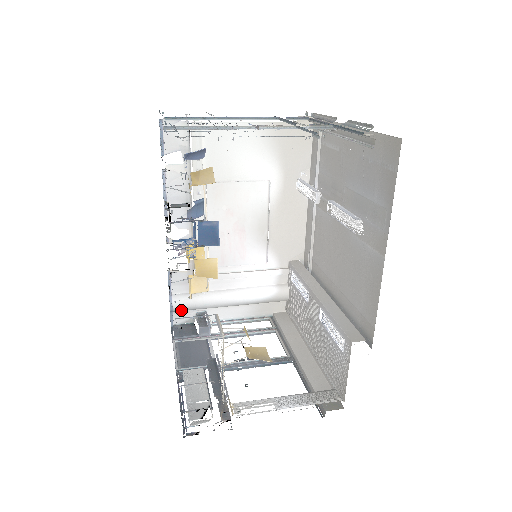
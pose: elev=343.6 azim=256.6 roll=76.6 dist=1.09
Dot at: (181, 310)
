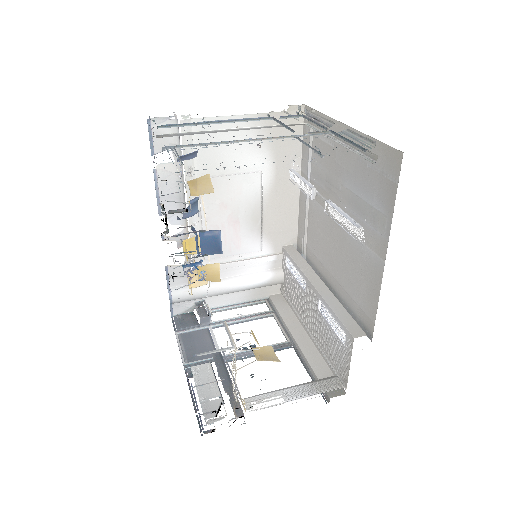
Dot at: (180, 302)
